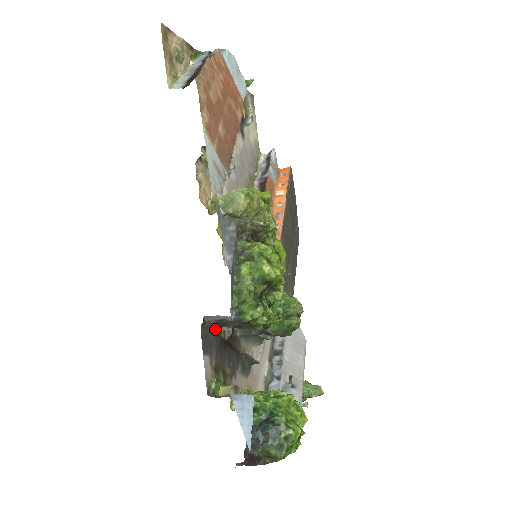
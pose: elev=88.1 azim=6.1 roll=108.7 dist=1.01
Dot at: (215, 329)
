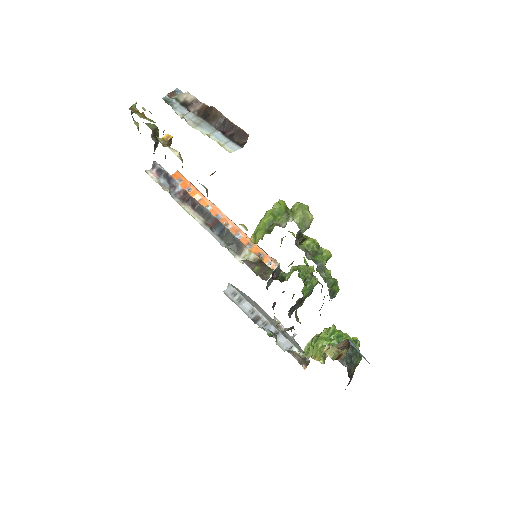
Dot at: occluded
